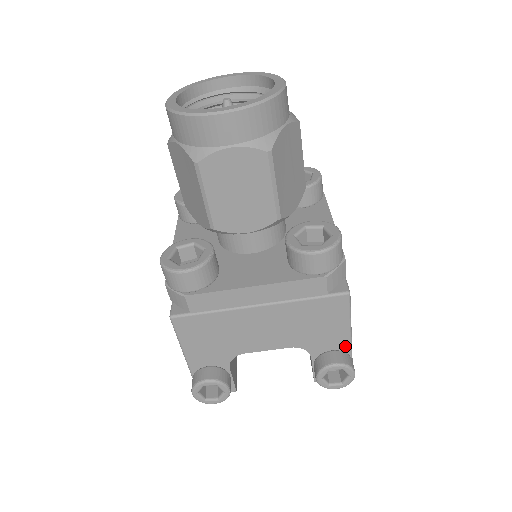
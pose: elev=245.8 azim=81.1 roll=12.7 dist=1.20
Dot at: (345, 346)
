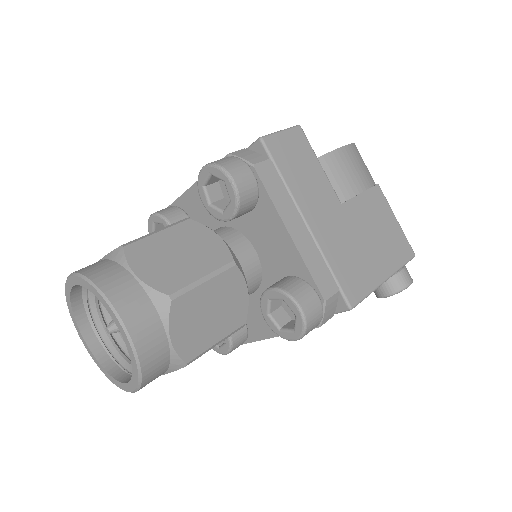
Dot at: occluded
